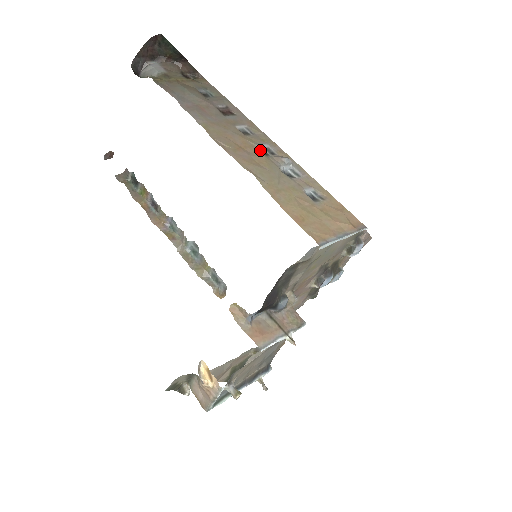
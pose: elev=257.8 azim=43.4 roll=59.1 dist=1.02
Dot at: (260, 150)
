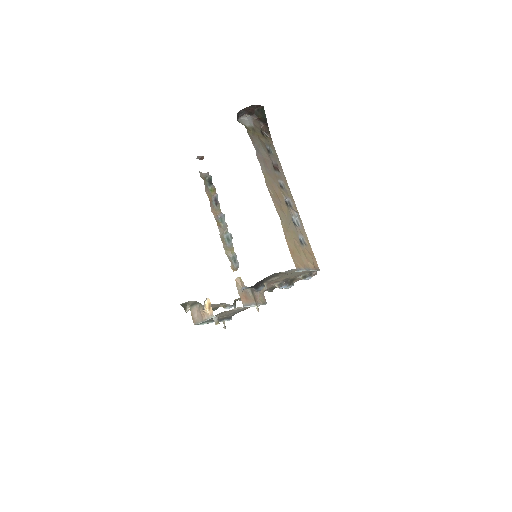
Dot at: (285, 201)
